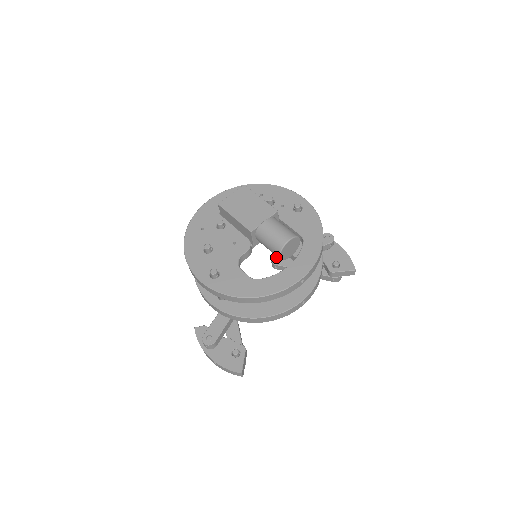
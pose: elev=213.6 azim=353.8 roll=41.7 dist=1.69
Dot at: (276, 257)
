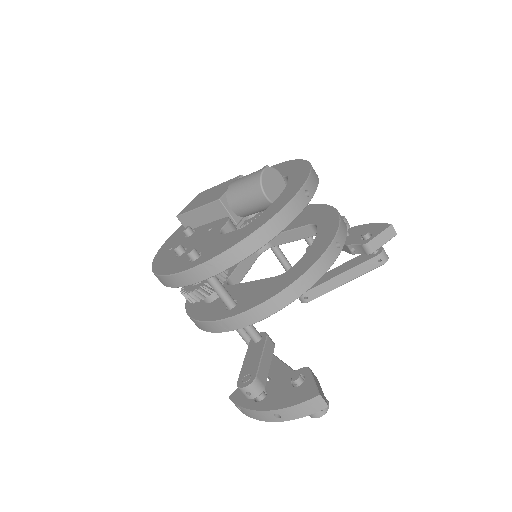
Dot at: occluded
